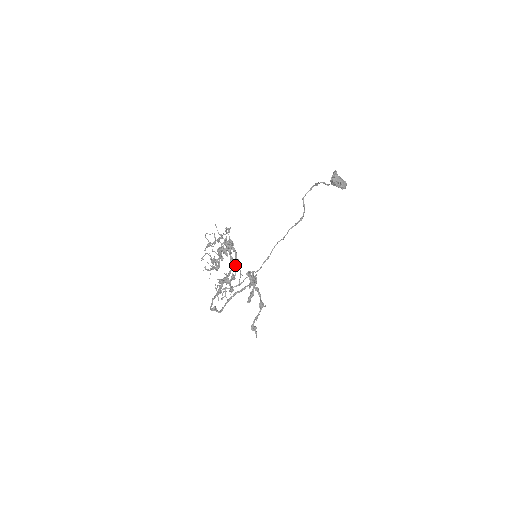
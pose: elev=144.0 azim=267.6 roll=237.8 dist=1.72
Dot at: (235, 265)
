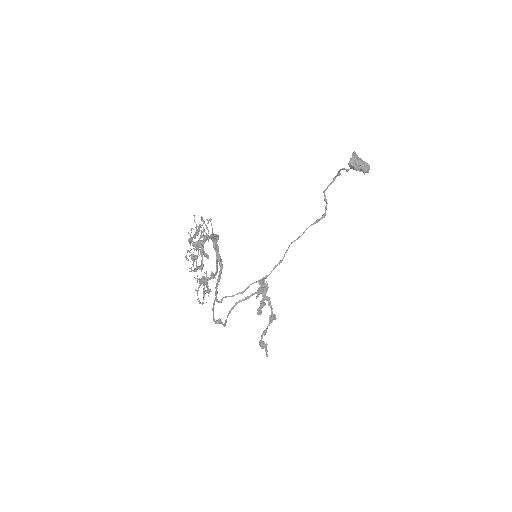
Dot at: (217, 262)
